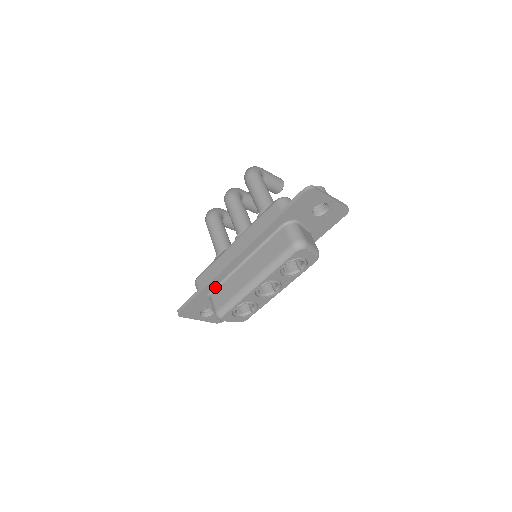
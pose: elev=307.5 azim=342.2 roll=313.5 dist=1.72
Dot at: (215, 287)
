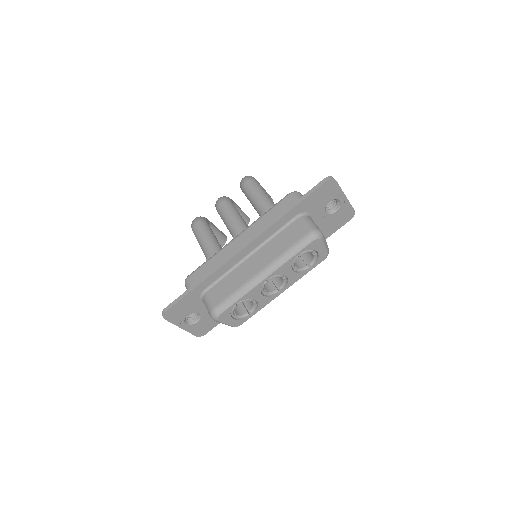
Dot at: (212, 284)
